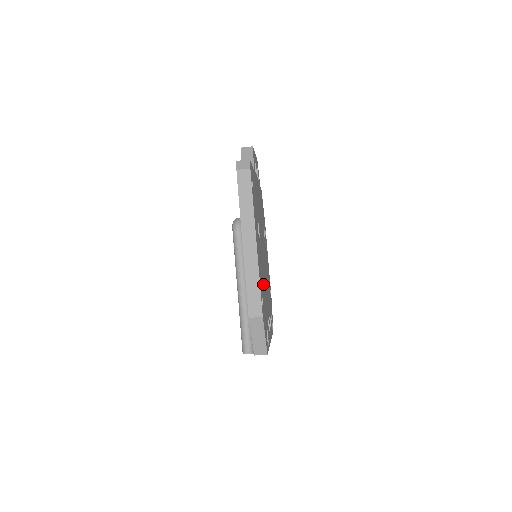
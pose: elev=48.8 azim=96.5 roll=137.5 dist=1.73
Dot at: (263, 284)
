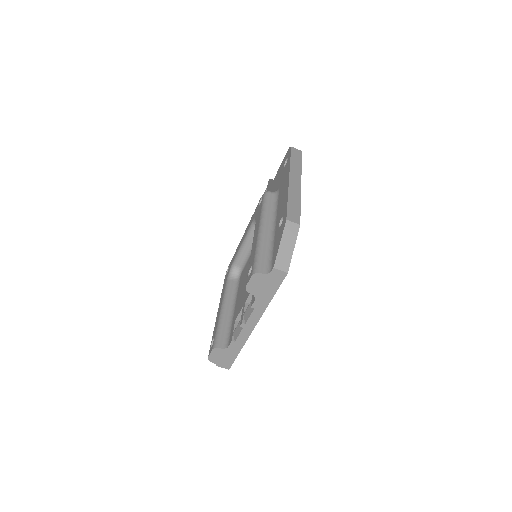
Dot at: occluded
